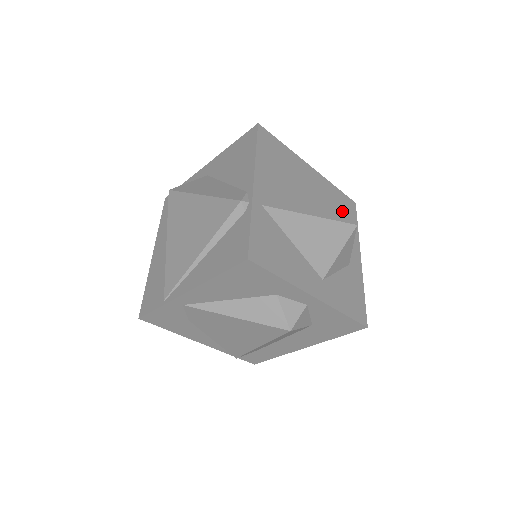
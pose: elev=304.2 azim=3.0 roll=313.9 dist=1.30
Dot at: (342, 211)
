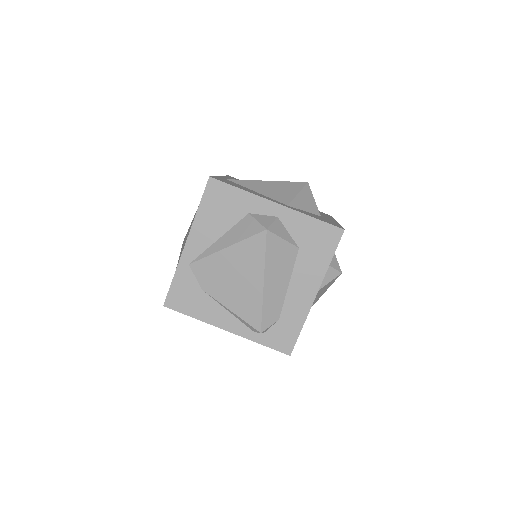
Dot at: occluded
